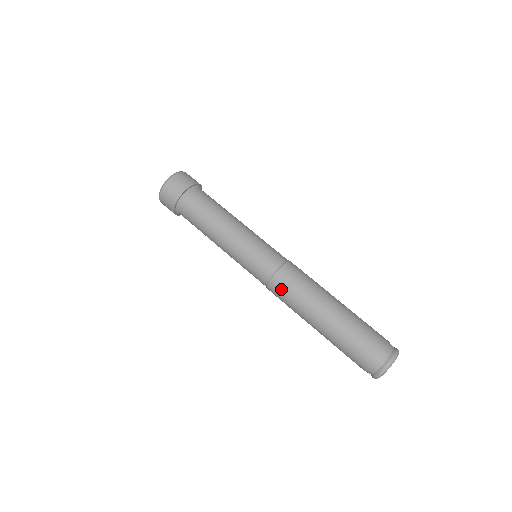
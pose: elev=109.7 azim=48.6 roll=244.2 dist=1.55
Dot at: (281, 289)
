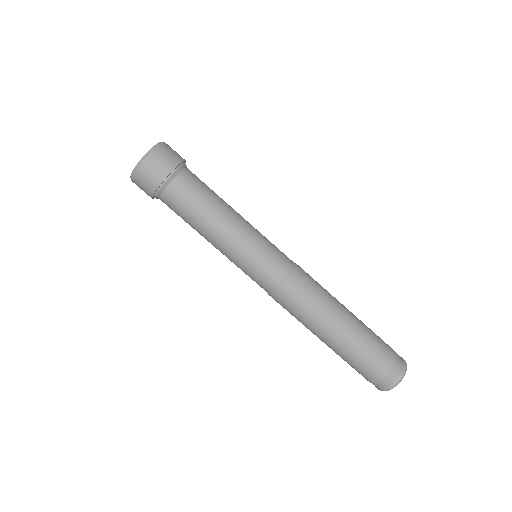
Dot at: occluded
